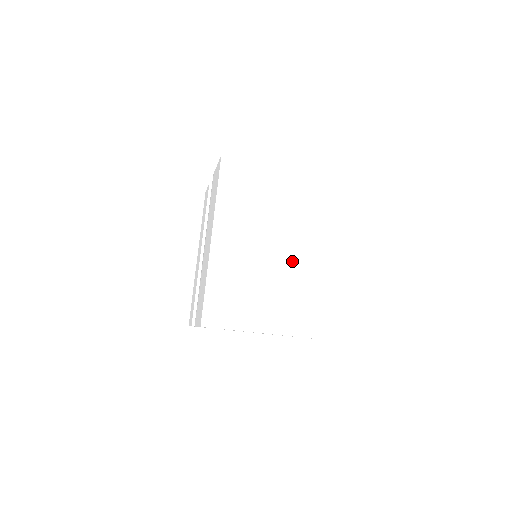
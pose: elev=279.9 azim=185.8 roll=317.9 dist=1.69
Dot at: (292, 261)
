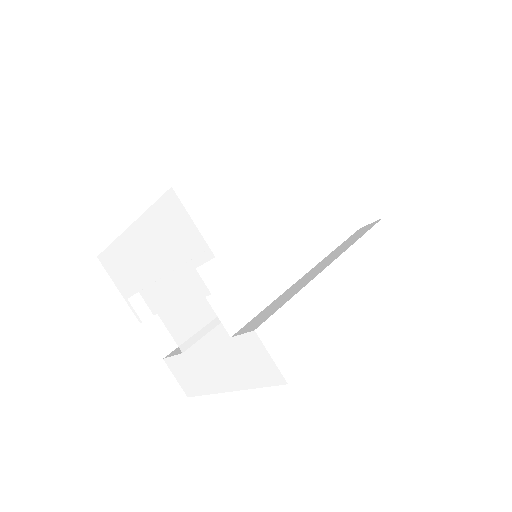
Dot at: occluded
